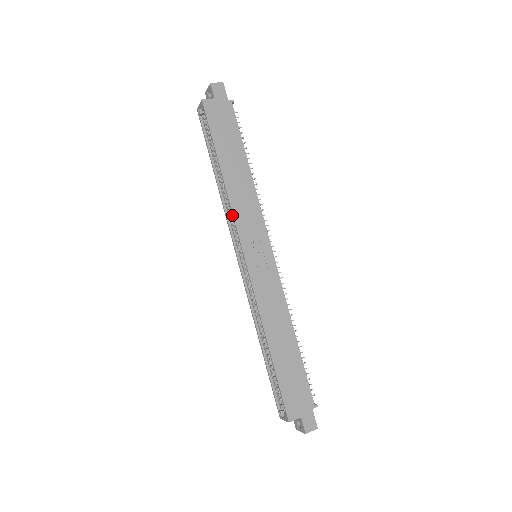
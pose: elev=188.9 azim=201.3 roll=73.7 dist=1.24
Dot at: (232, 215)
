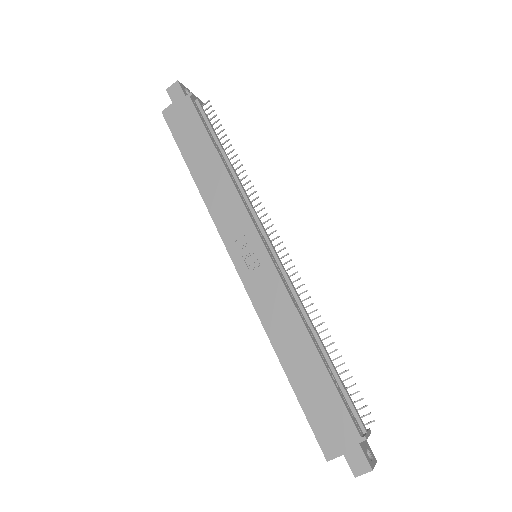
Dot at: (213, 220)
